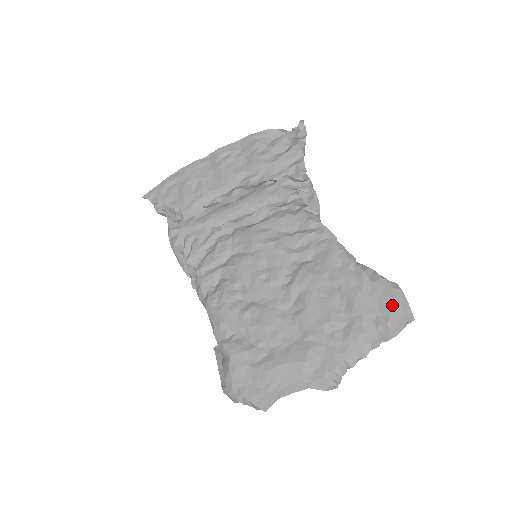
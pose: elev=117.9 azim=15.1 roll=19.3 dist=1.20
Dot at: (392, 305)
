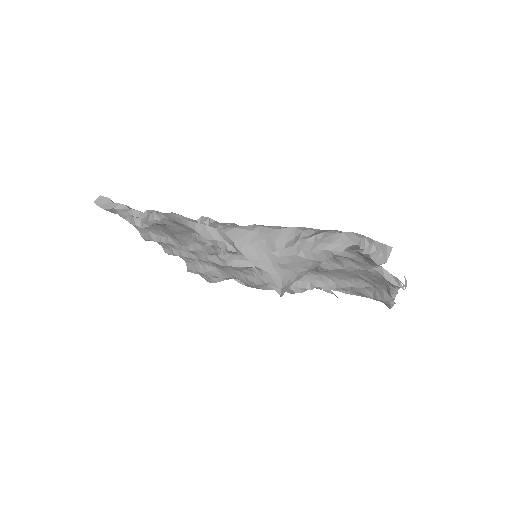
Dot at: occluded
